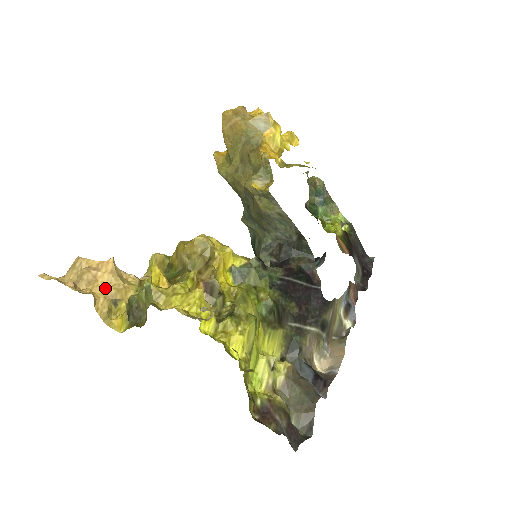
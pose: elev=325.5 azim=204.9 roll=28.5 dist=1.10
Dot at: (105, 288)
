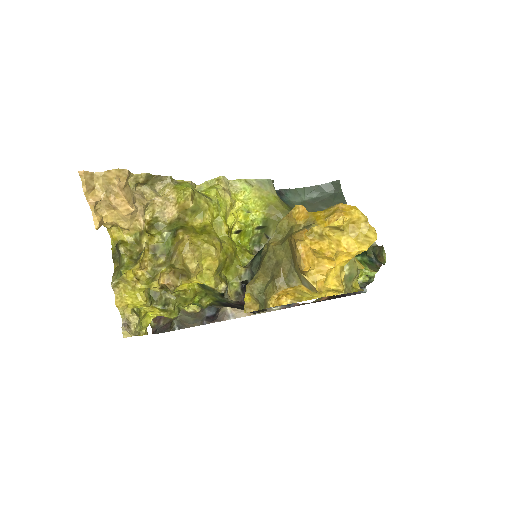
Dot at: (116, 219)
